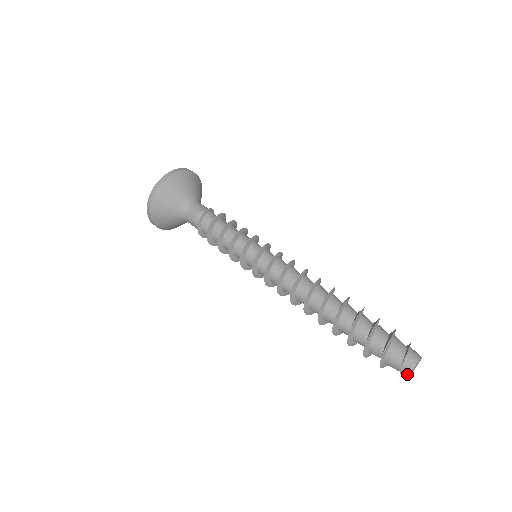
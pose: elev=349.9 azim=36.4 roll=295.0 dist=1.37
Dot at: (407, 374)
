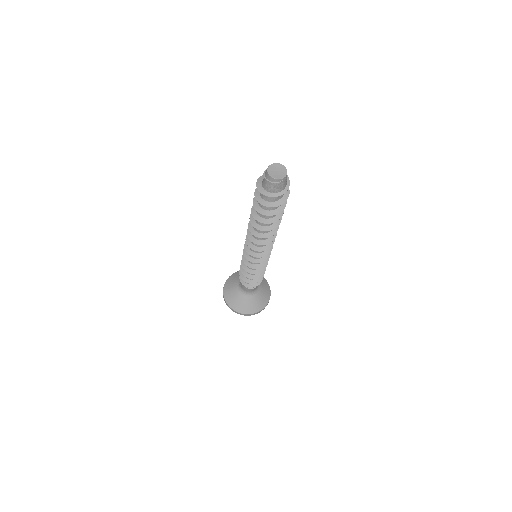
Dot at: (268, 175)
